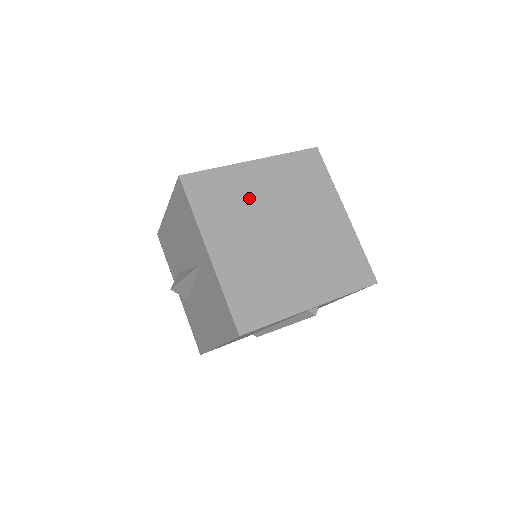
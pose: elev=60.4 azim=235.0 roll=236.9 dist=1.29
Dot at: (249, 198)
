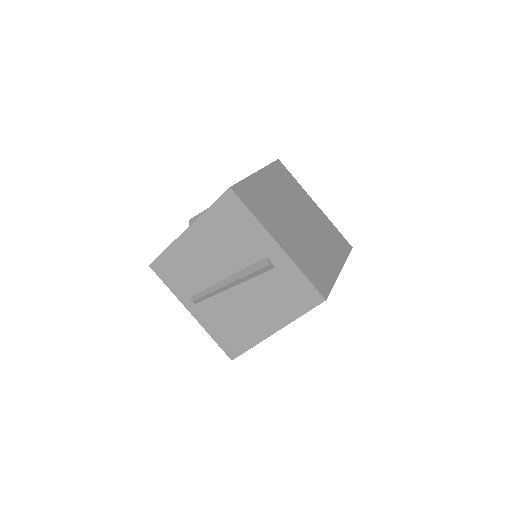
Dot at: (298, 200)
